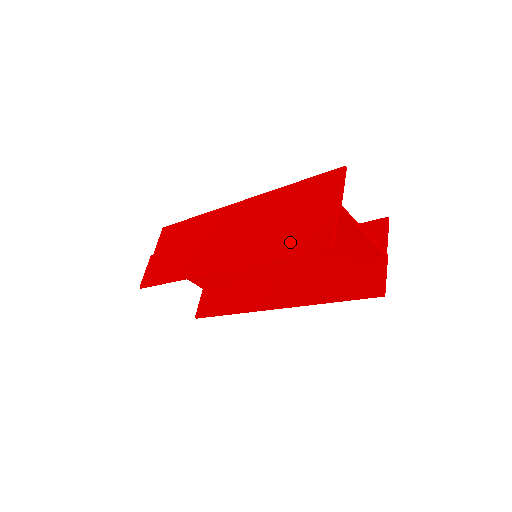
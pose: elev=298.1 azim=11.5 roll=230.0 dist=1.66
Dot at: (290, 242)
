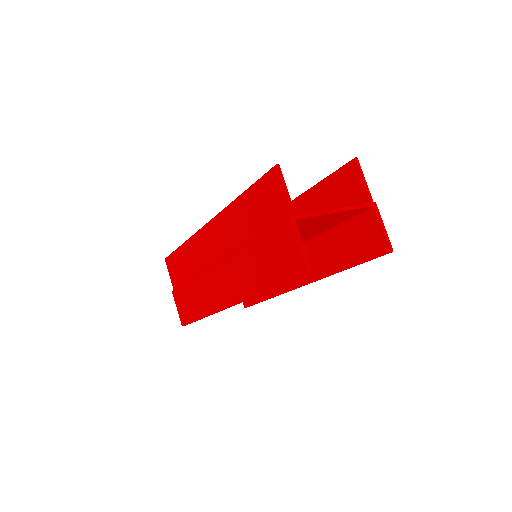
Dot at: (271, 271)
